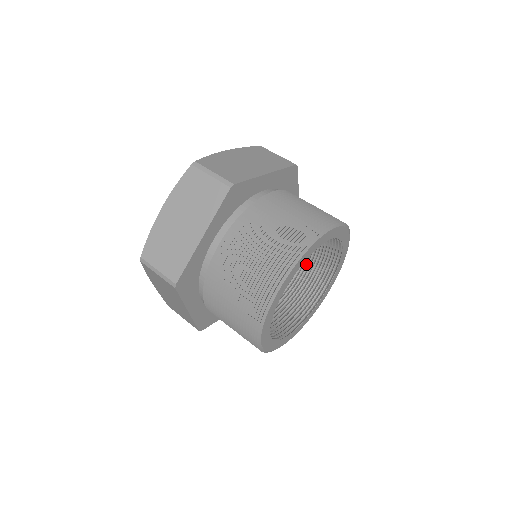
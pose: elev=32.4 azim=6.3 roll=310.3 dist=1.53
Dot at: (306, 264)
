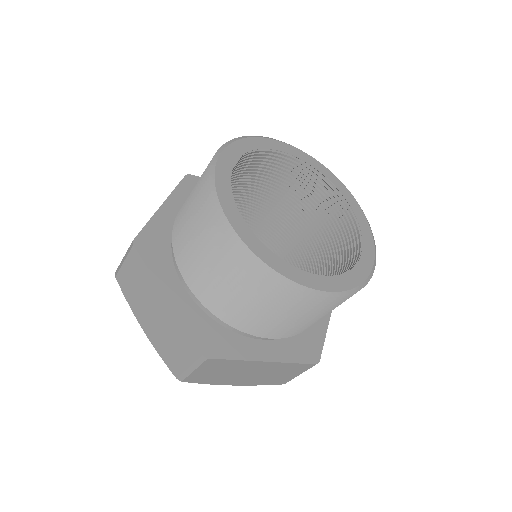
Dot at: (306, 205)
